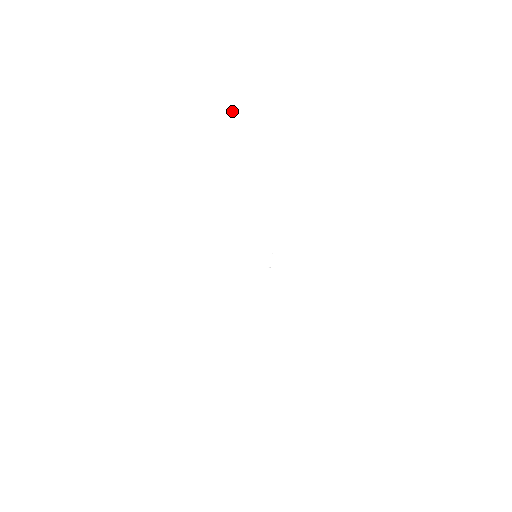
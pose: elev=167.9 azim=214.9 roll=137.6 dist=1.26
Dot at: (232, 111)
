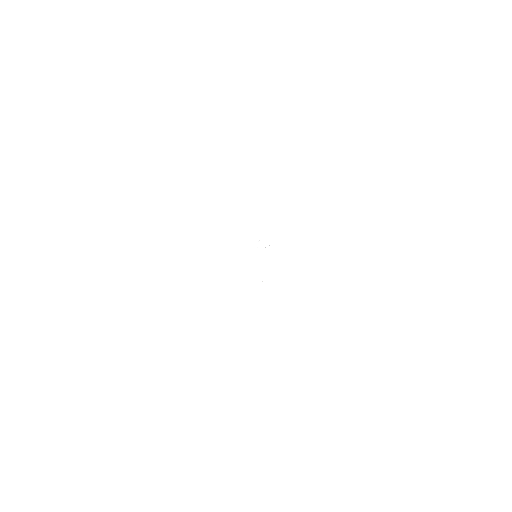
Dot at: (305, 183)
